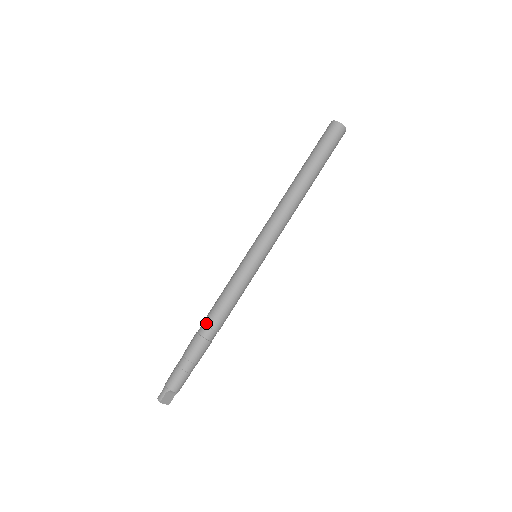
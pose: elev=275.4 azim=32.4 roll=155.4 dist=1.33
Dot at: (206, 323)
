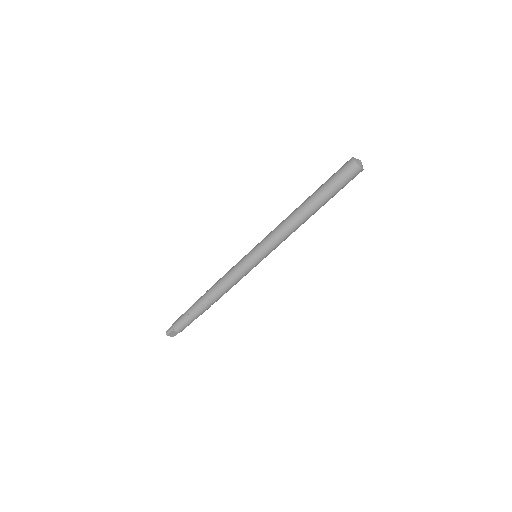
Dot at: (207, 295)
